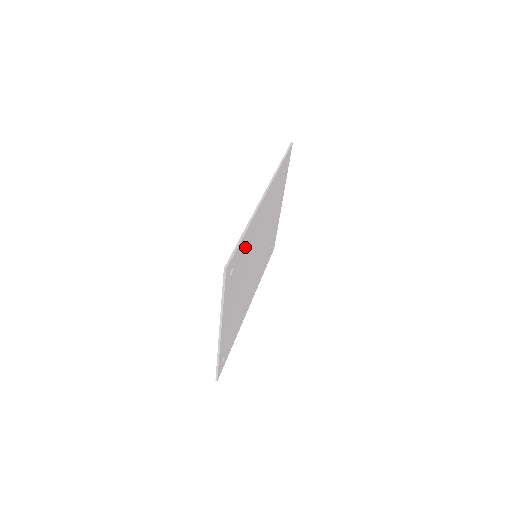
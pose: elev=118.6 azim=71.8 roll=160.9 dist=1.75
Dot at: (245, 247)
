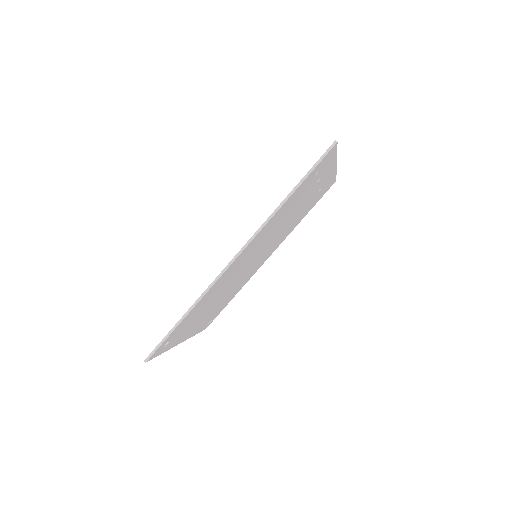
Dot at: (198, 308)
